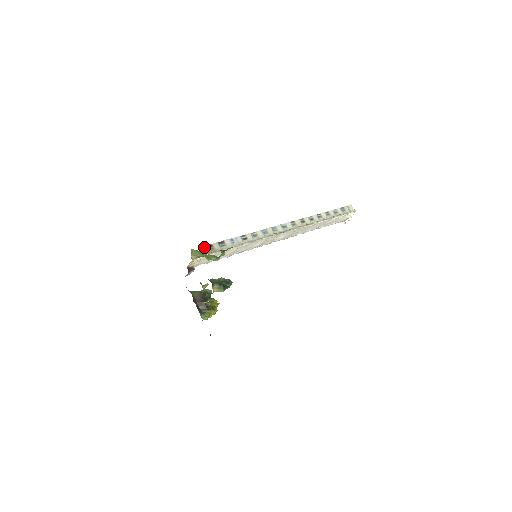
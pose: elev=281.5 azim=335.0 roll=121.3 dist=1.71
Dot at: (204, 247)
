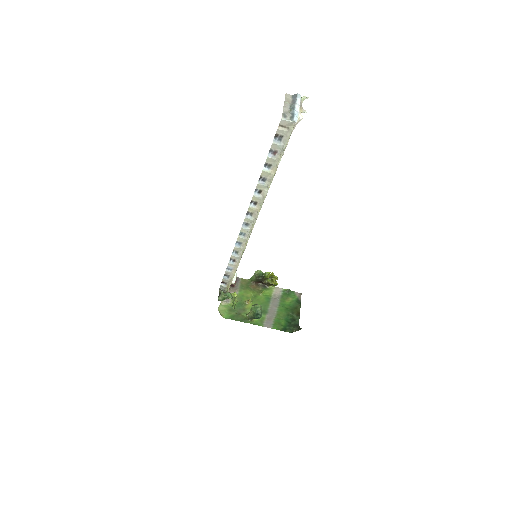
Dot at: (221, 287)
